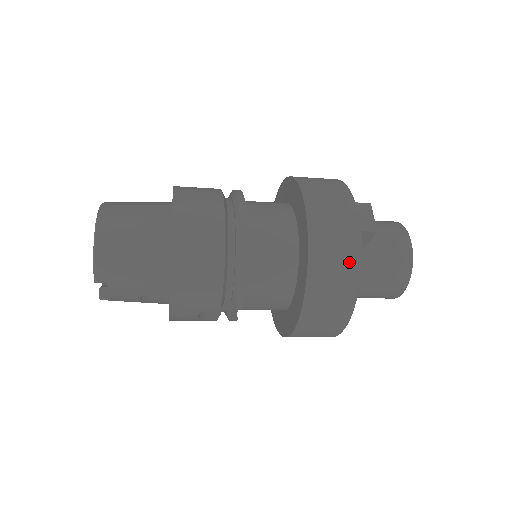
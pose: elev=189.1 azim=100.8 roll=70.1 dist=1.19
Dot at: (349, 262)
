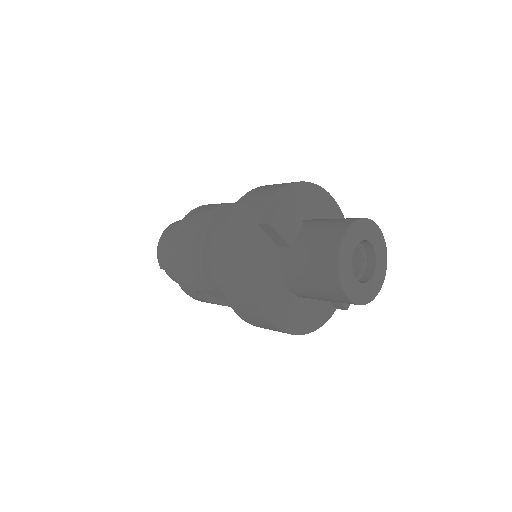
Dot at: (242, 252)
